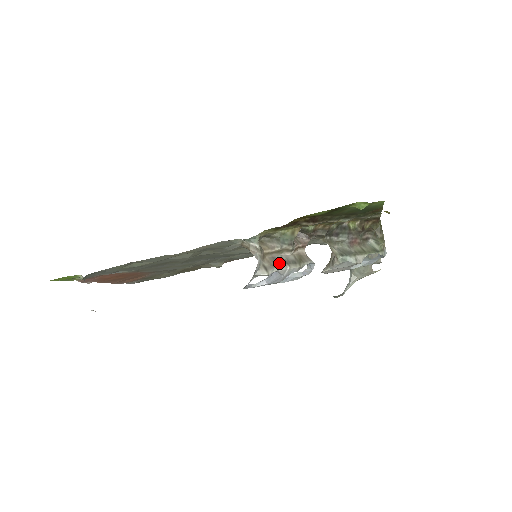
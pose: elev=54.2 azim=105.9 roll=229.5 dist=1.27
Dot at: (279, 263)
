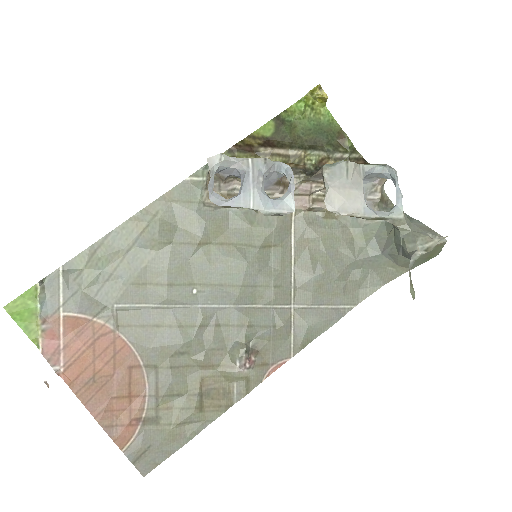
Dot at: (239, 161)
